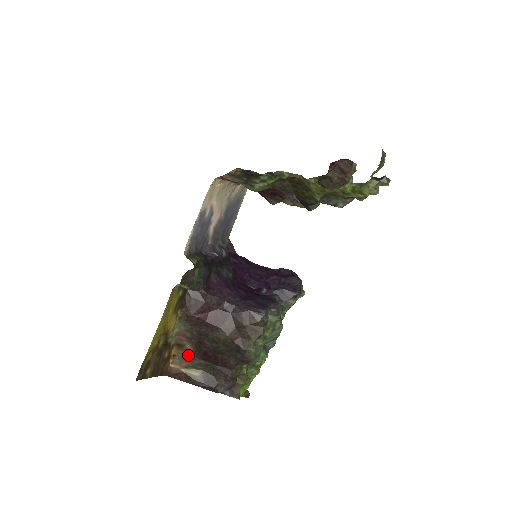
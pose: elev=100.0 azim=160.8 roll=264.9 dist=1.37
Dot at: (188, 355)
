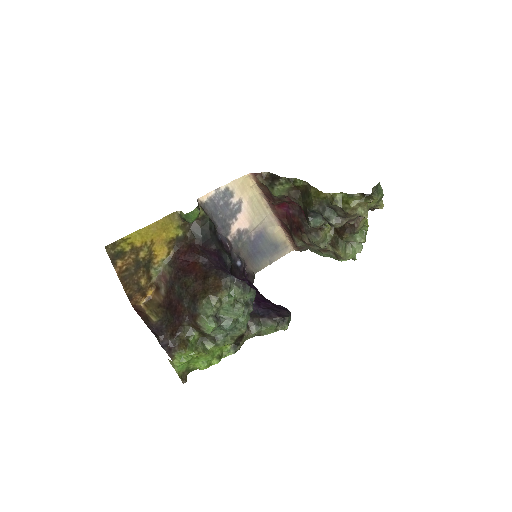
Dot at: (159, 301)
